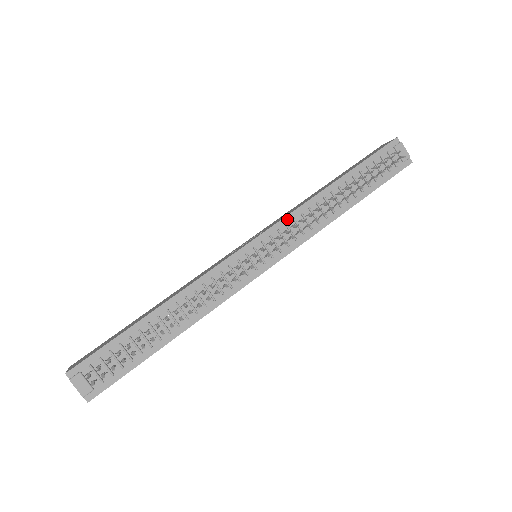
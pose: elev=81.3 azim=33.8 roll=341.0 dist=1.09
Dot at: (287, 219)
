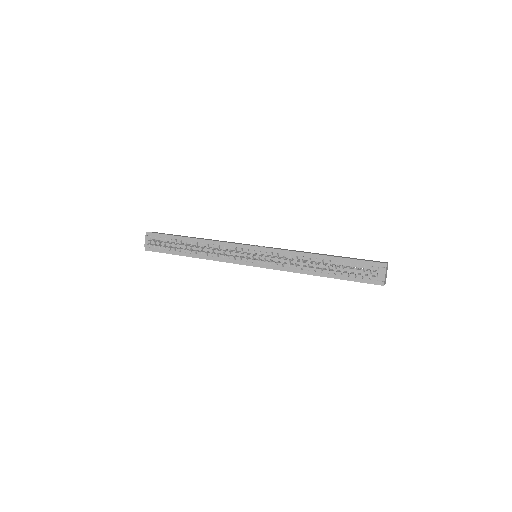
Dot at: (281, 251)
